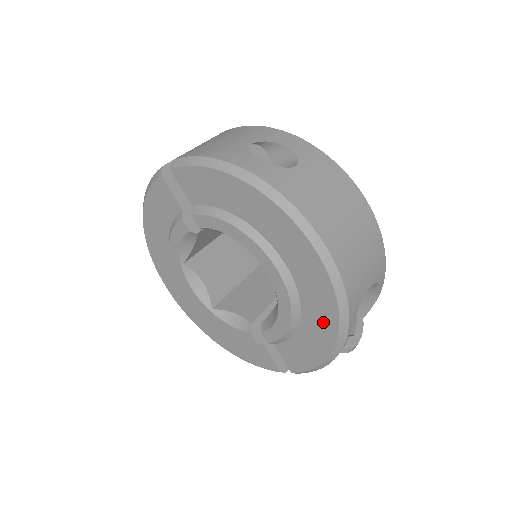
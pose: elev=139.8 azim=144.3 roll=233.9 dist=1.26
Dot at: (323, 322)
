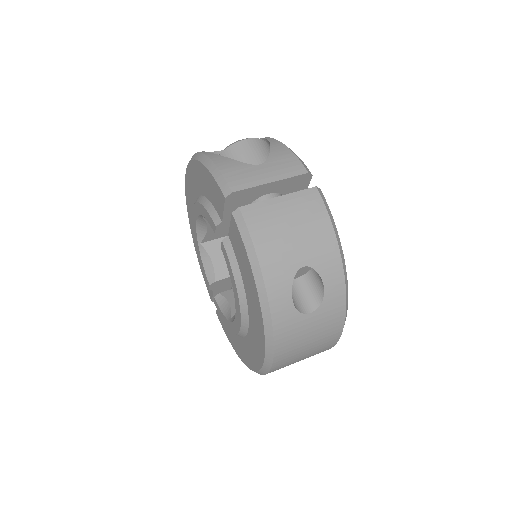
Dot at: (243, 354)
